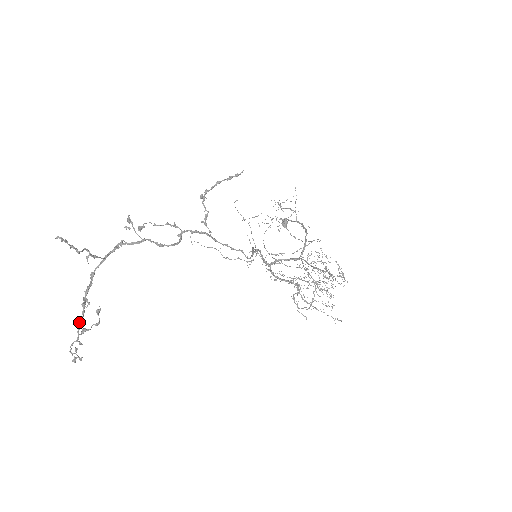
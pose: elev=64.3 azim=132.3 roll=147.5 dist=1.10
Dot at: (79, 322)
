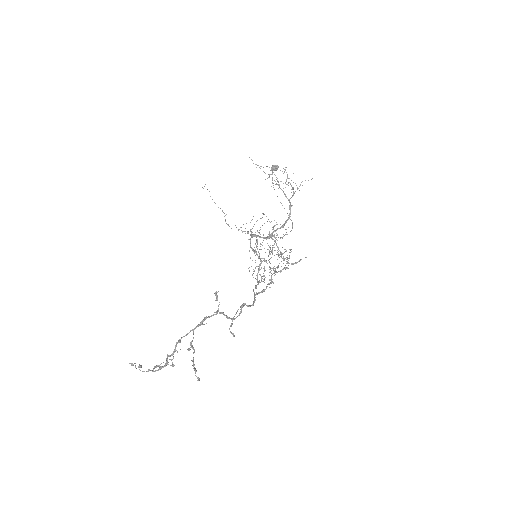
Dot at: (159, 369)
